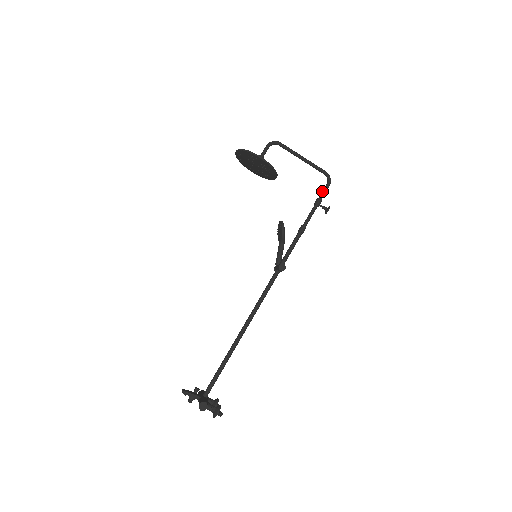
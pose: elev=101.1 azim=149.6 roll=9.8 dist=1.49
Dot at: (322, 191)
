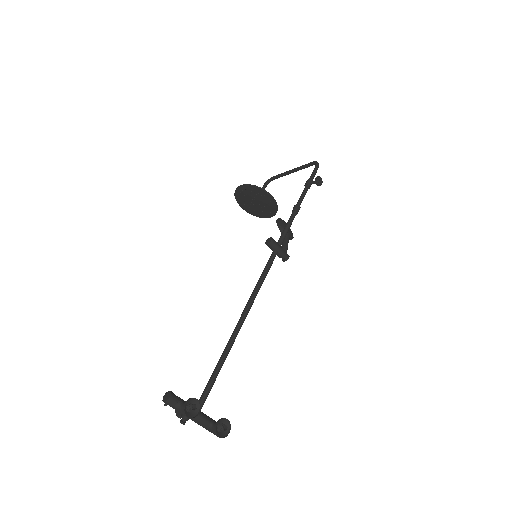
Dot at: (311, 174)
